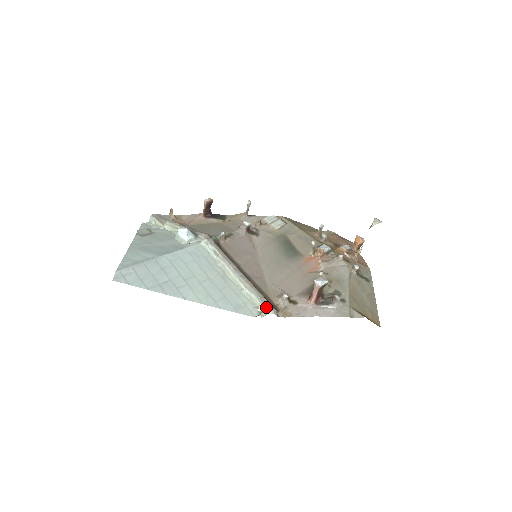
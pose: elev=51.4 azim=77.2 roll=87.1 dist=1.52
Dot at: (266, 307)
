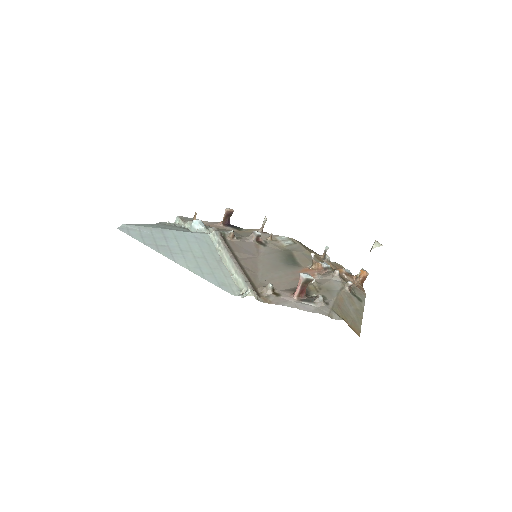
Dot at: (248, 289)
